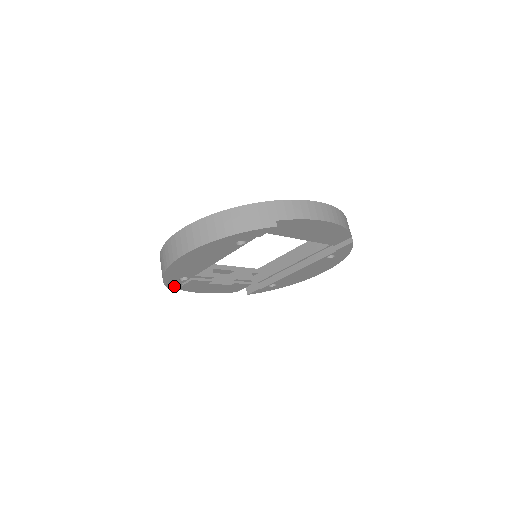
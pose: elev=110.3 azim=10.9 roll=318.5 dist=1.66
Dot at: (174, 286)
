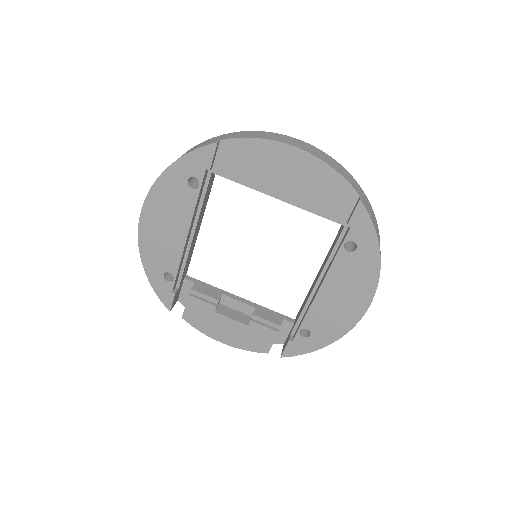
Dot at: (166, 297)
